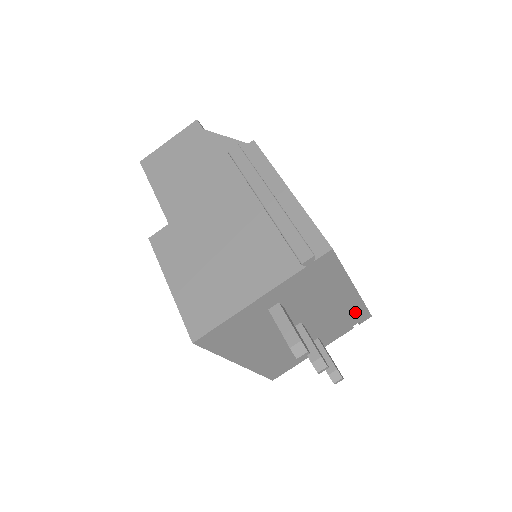
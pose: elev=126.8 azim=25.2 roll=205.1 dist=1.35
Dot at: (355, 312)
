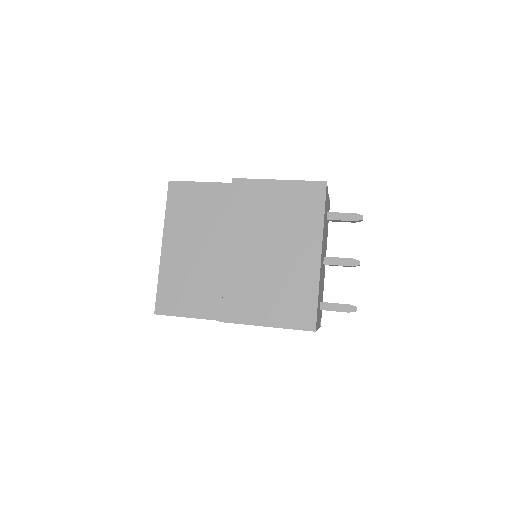
Dot at: (322, 300)
